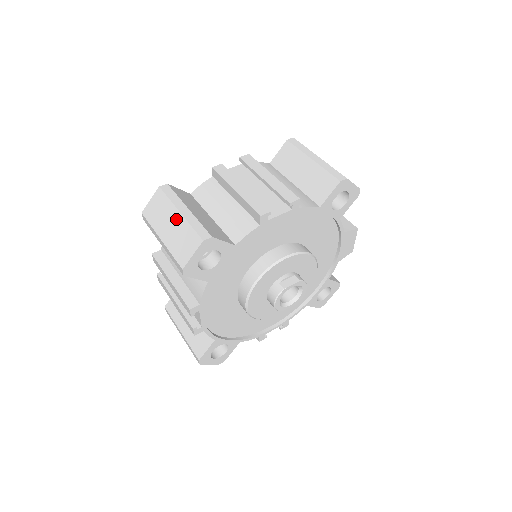
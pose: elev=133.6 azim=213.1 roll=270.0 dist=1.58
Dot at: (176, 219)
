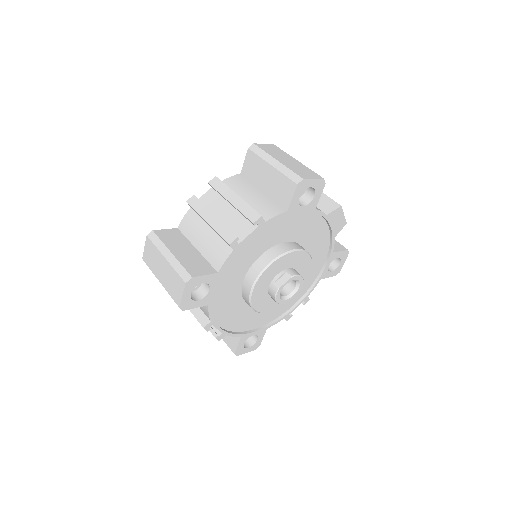
Dot at: (164, 264)
